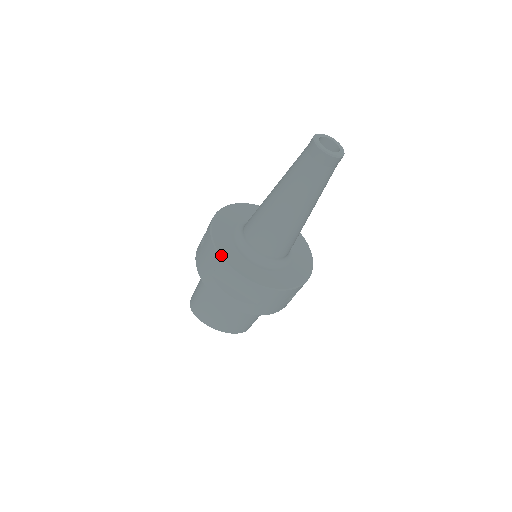
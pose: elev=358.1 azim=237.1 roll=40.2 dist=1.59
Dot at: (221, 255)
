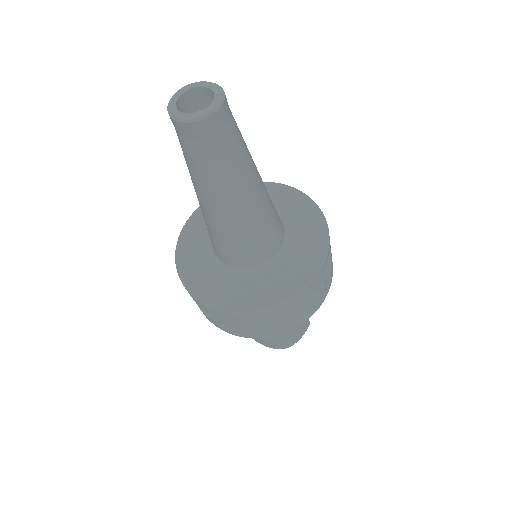
Dot at: (177, 246)
